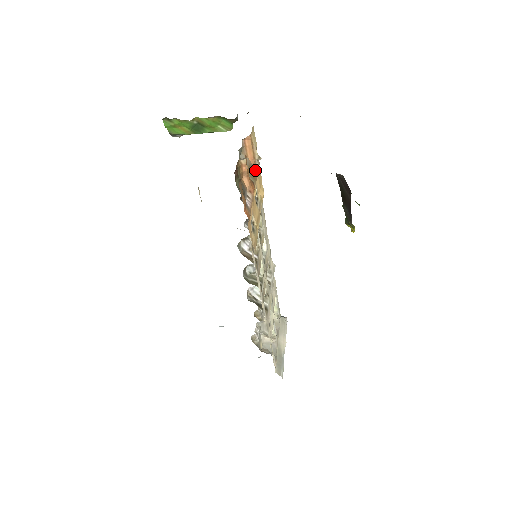
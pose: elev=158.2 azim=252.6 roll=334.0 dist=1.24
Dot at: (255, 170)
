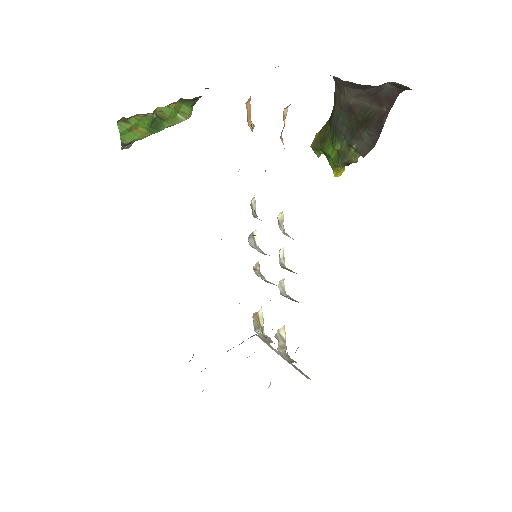
Dot at: occluded
